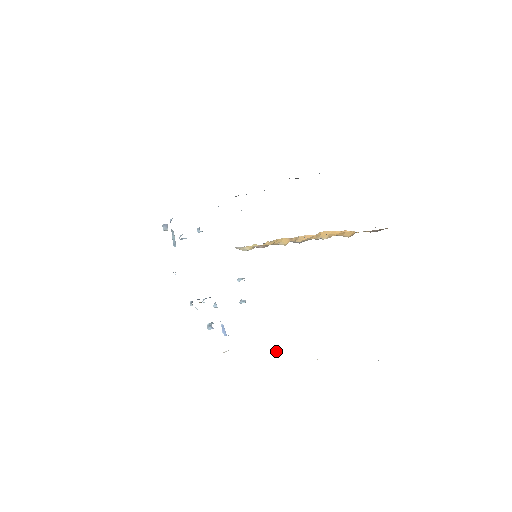
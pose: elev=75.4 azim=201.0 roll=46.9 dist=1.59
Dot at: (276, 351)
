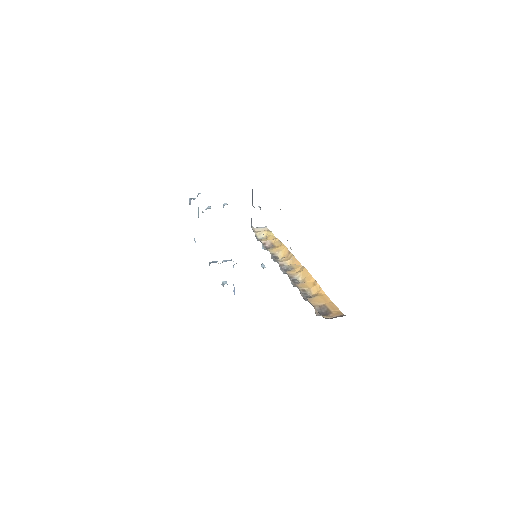
Dot at: occluded
